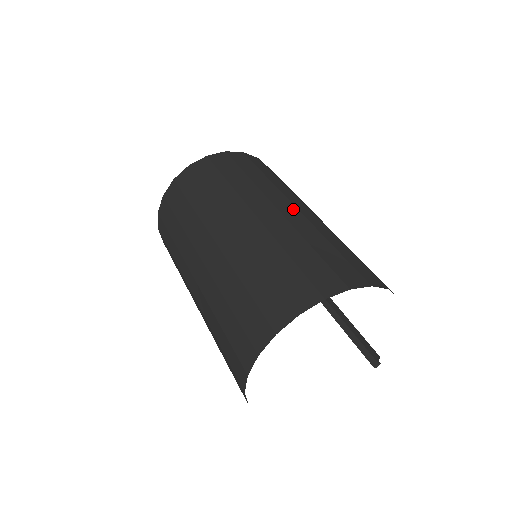
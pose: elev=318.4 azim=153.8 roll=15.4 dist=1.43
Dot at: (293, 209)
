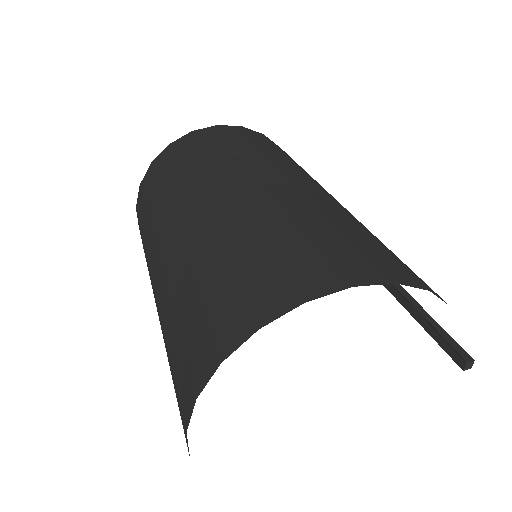
Dot at: (223, 195)
